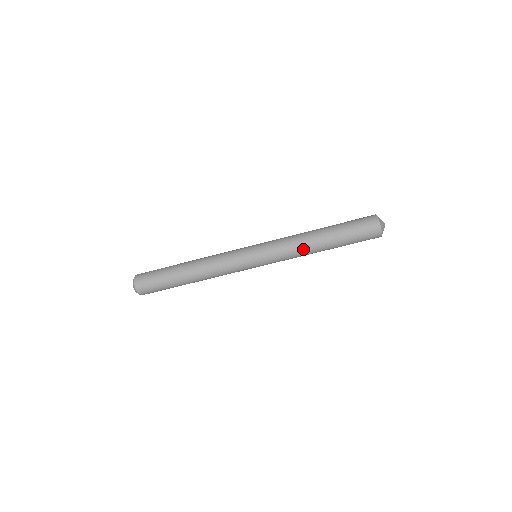
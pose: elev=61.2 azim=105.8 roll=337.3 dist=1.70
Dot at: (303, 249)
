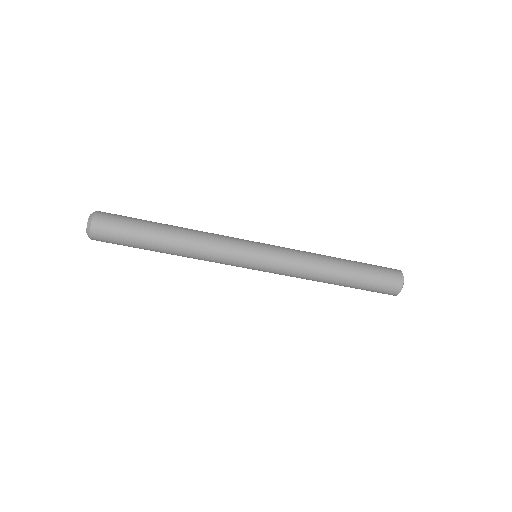
Dot at: (311, 279)
